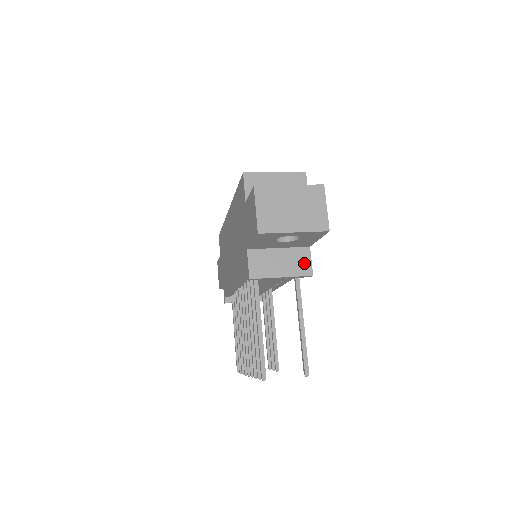
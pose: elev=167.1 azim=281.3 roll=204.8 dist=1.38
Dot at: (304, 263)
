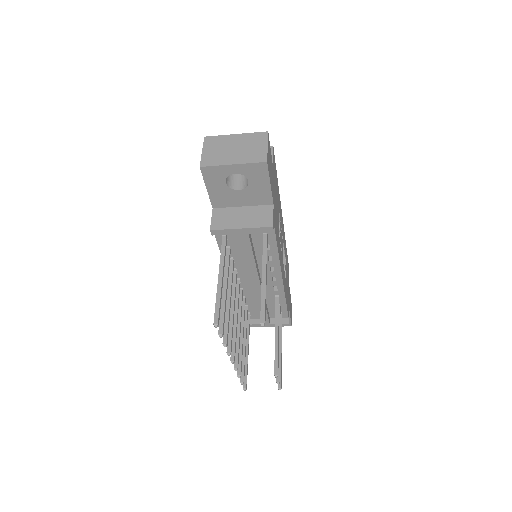
Dot at: (265, 217)
